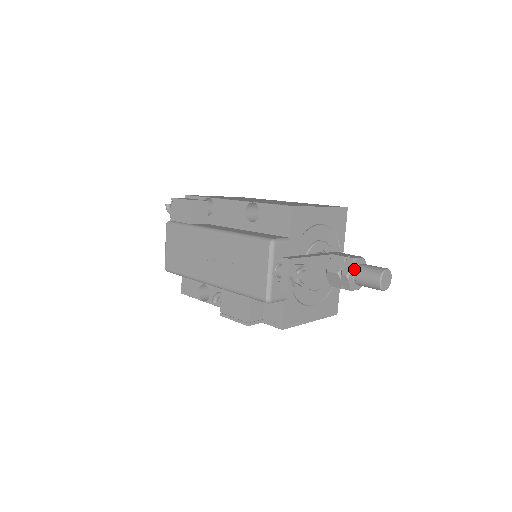
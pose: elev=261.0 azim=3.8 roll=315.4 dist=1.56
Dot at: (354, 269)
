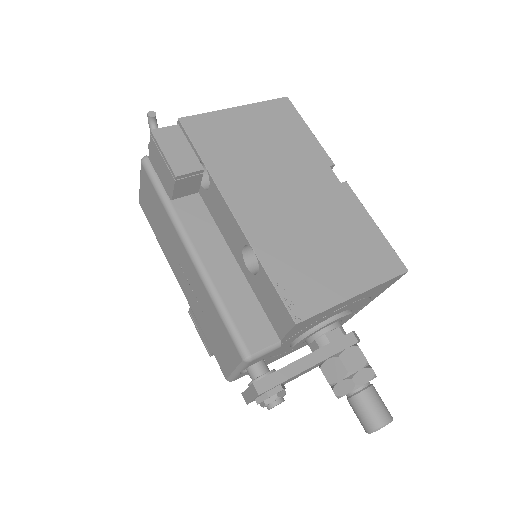
Dot at: (351, 391)
